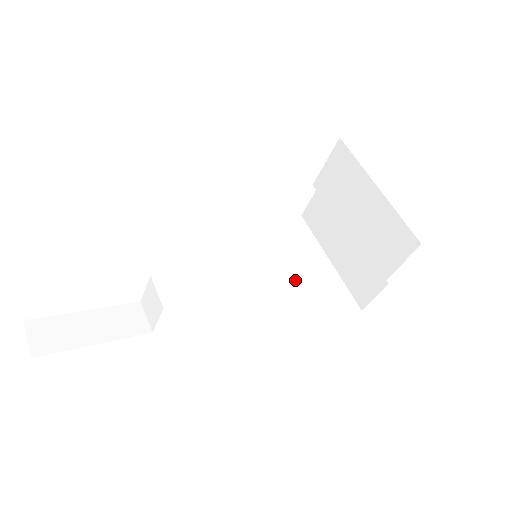
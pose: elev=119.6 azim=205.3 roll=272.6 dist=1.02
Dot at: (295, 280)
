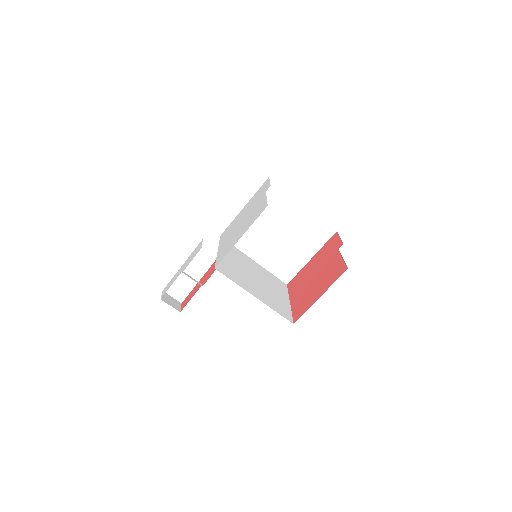
Dot at: (286, 237)
